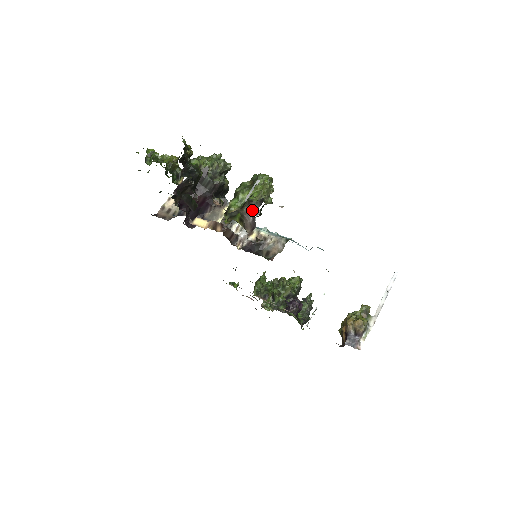
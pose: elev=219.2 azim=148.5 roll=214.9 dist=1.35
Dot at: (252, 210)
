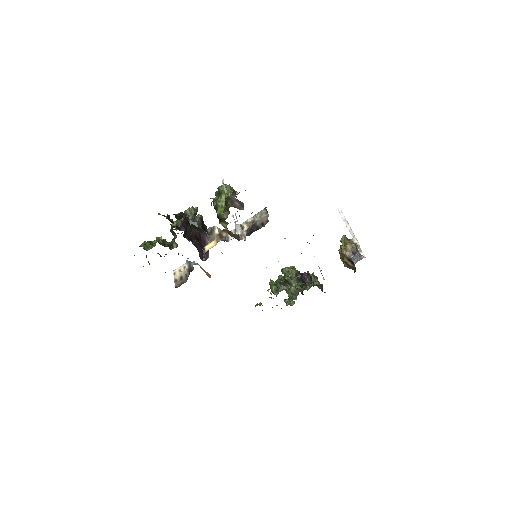
Dot at: (233, 200)
